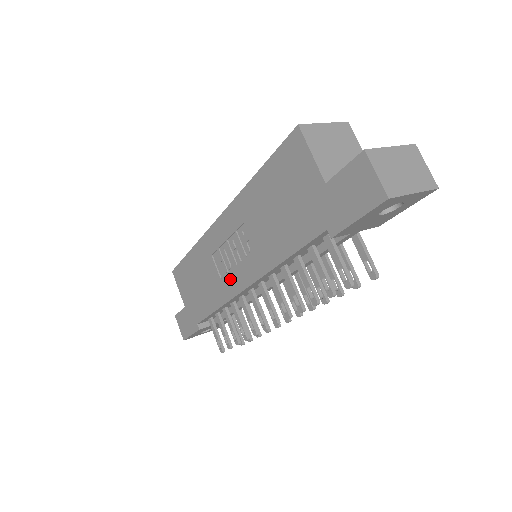
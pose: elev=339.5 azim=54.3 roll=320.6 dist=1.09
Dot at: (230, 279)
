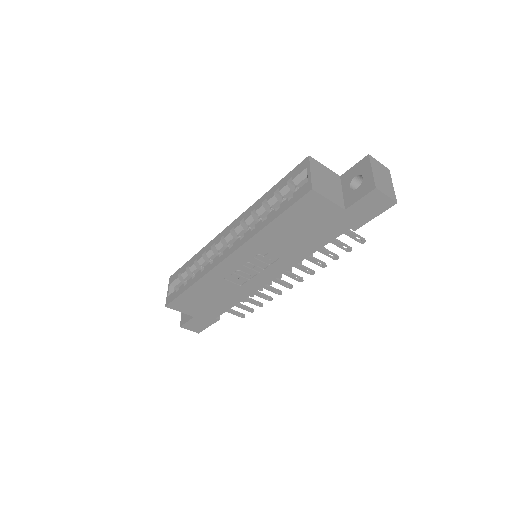
Dot at: (253, 282)
